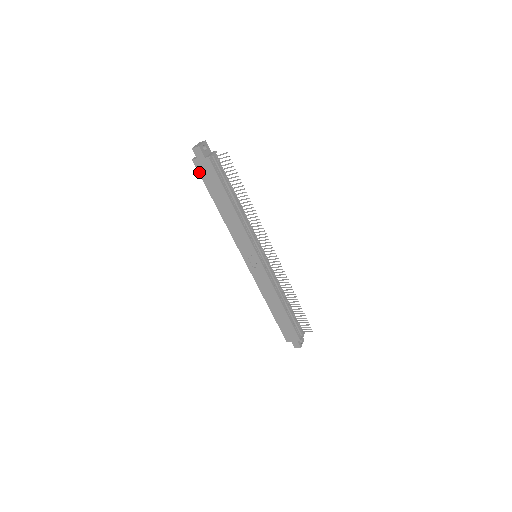
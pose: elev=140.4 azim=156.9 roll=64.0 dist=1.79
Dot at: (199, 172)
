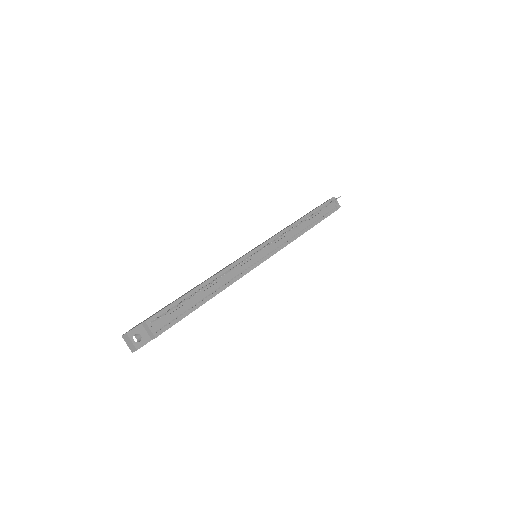
Dot at: occluded
